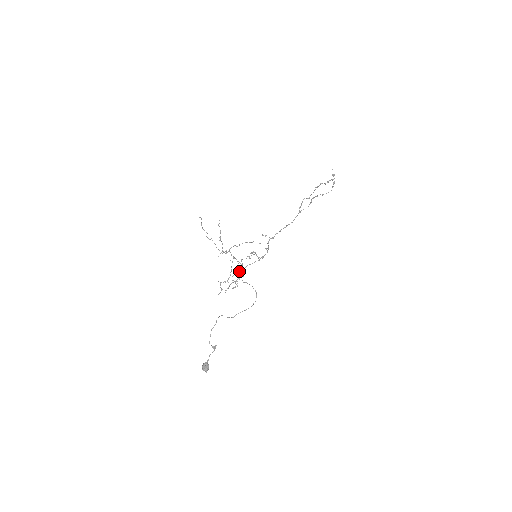
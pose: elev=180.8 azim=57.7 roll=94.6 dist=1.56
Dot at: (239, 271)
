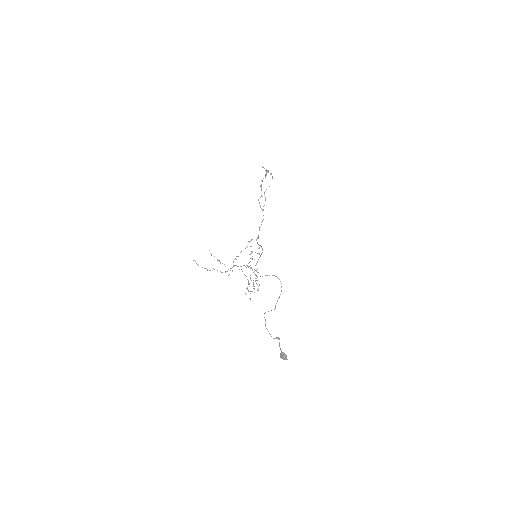
Dot at: occluded
